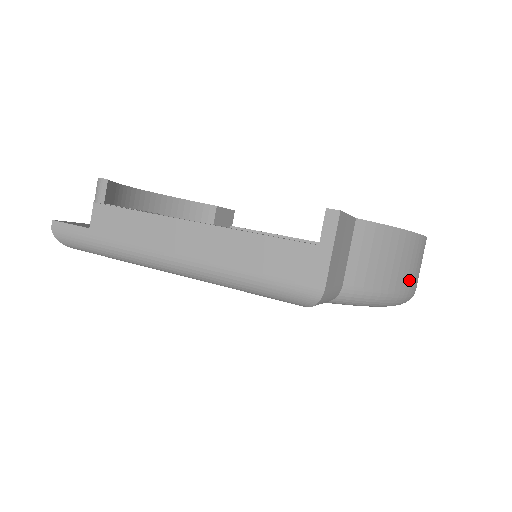
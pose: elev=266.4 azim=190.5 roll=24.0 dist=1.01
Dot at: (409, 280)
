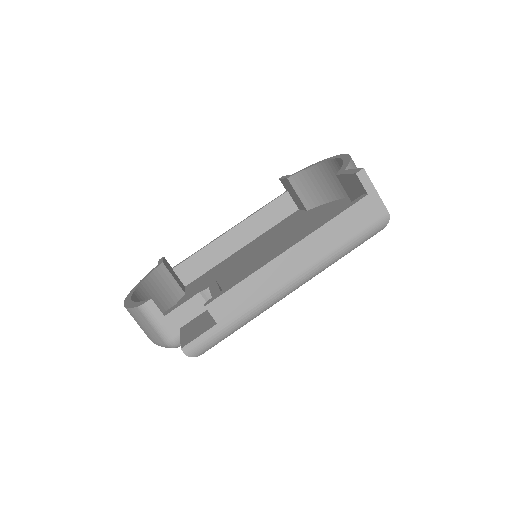
Dot at: occluded
